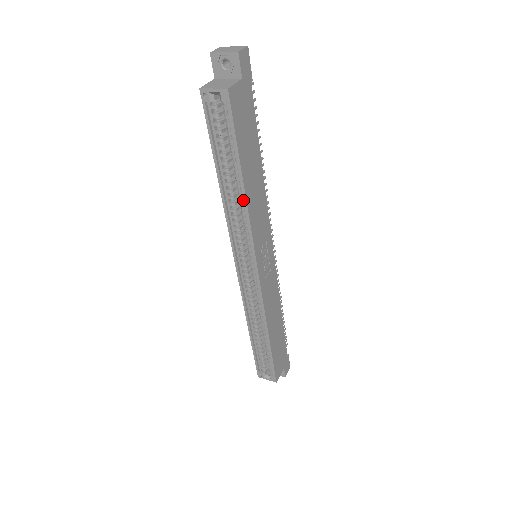
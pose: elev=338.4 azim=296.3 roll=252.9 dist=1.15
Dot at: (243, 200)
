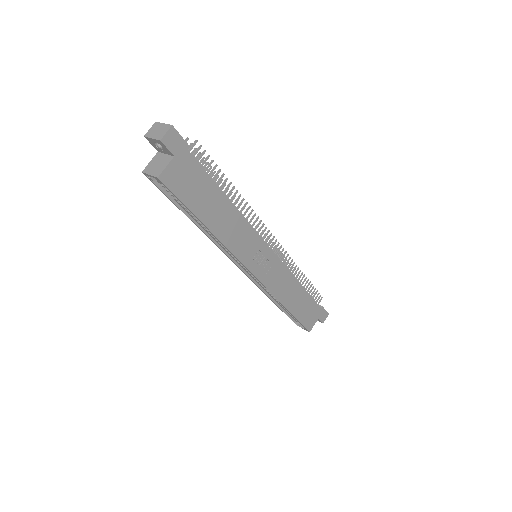
Dot at: (216, 235)
